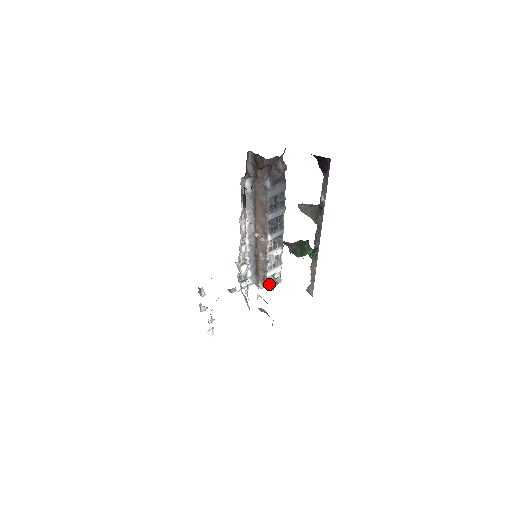
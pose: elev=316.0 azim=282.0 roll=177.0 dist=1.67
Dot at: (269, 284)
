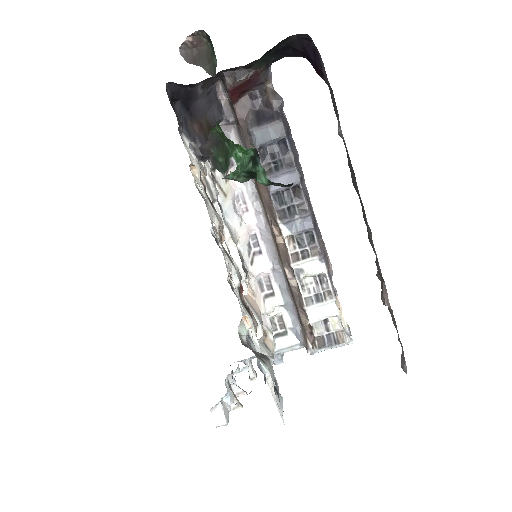
Dot at: (320, 341)
